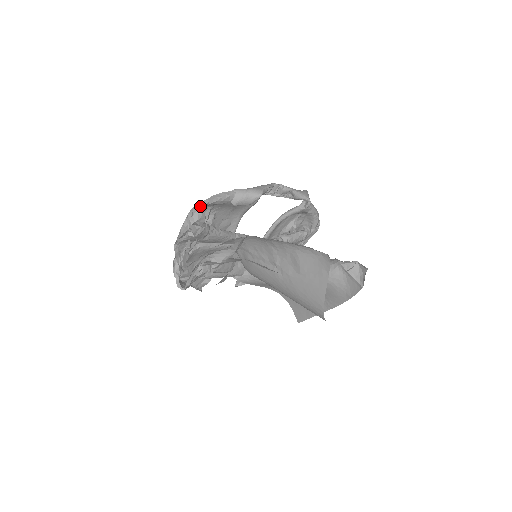
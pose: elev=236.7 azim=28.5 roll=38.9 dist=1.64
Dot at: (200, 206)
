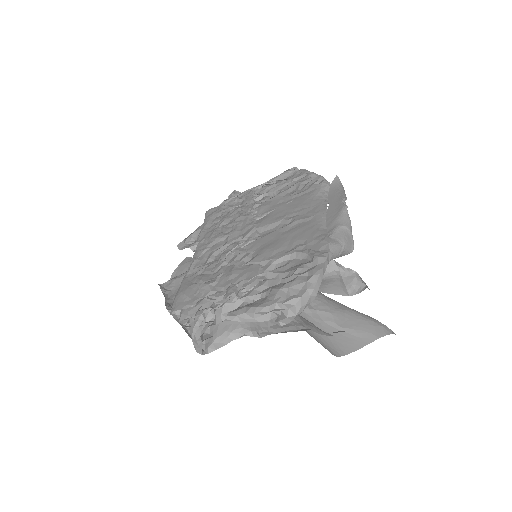
Dot at: (308, 300)
